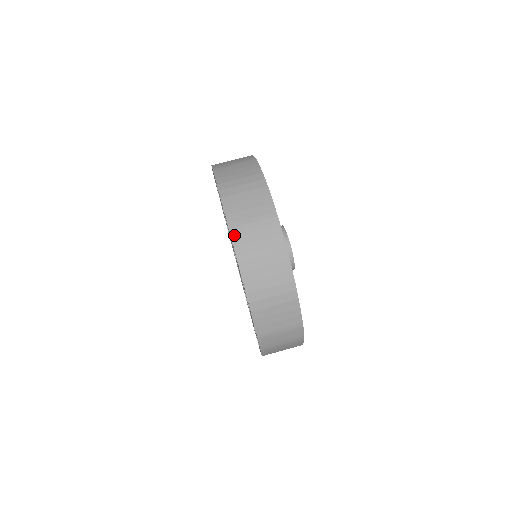
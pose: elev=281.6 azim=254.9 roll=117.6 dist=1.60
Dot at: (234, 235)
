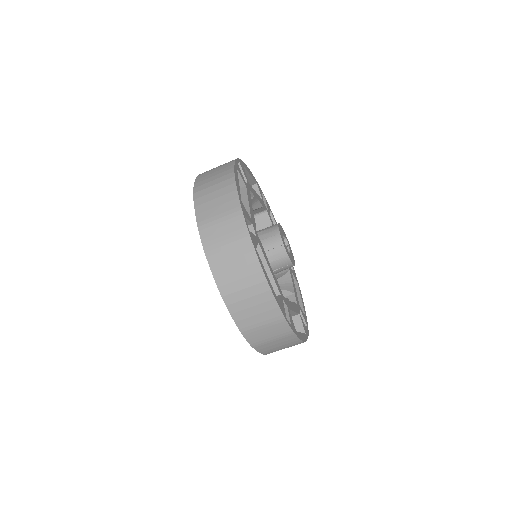
Dot at: (247, 336)
